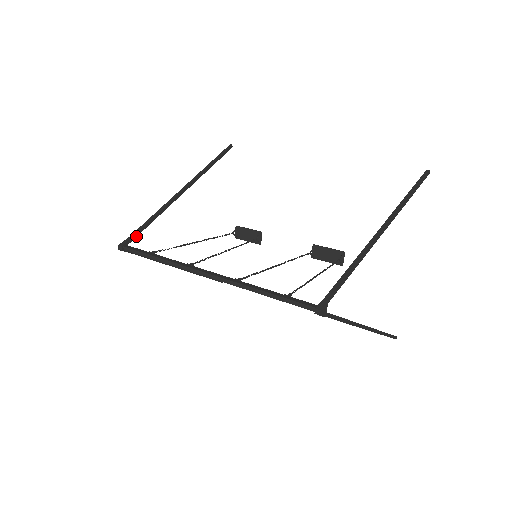
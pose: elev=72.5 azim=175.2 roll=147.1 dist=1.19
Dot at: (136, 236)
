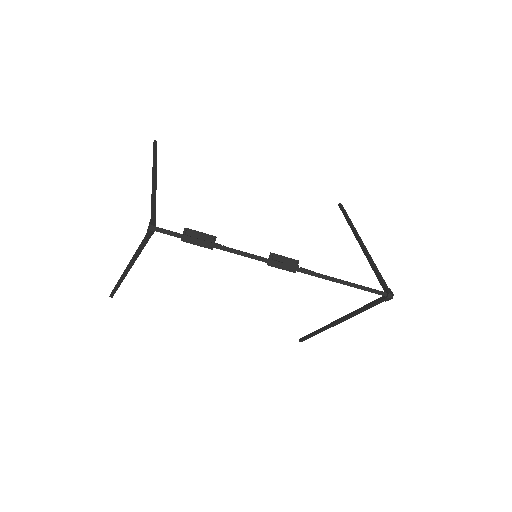
Dot at: (155, 217)
